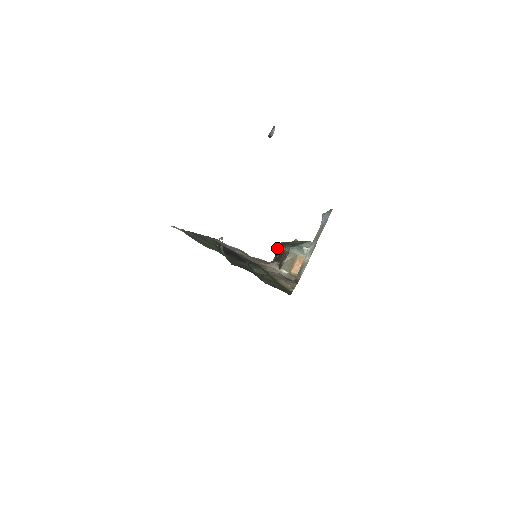
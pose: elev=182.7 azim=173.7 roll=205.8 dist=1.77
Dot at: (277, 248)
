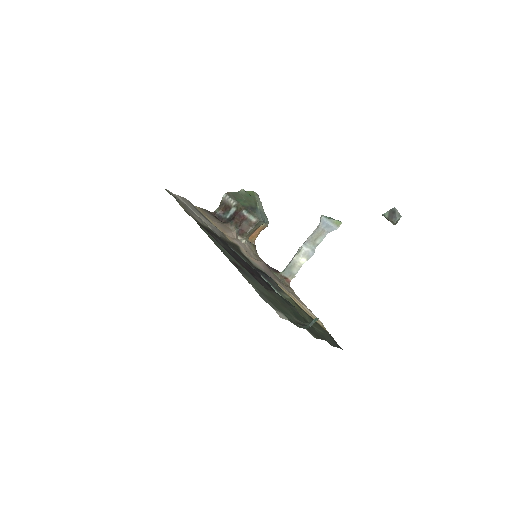
Dot at: (226, 200)
